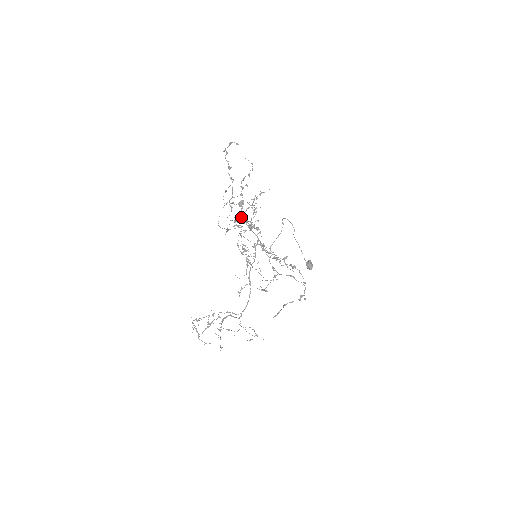
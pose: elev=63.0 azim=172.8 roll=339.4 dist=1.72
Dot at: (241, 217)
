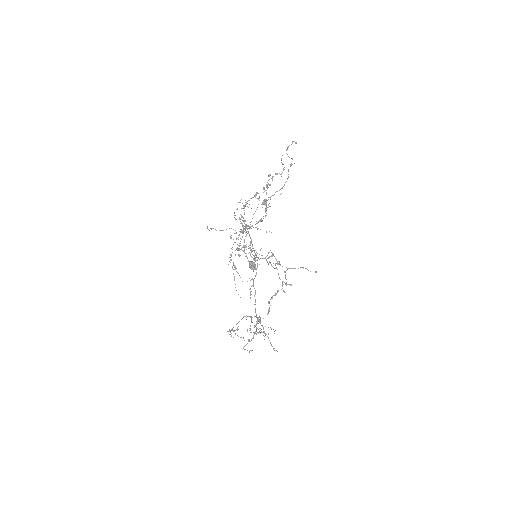
Dot at: occluded
